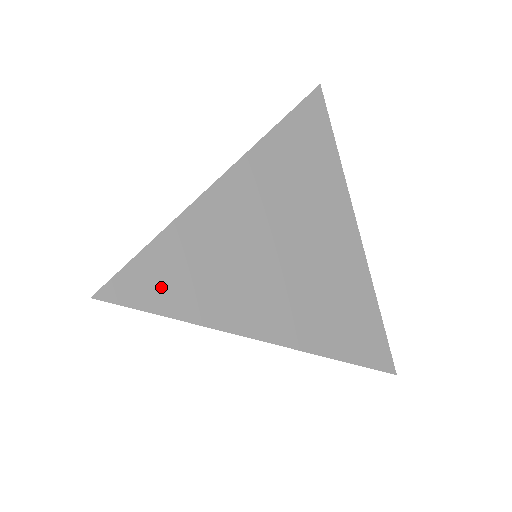
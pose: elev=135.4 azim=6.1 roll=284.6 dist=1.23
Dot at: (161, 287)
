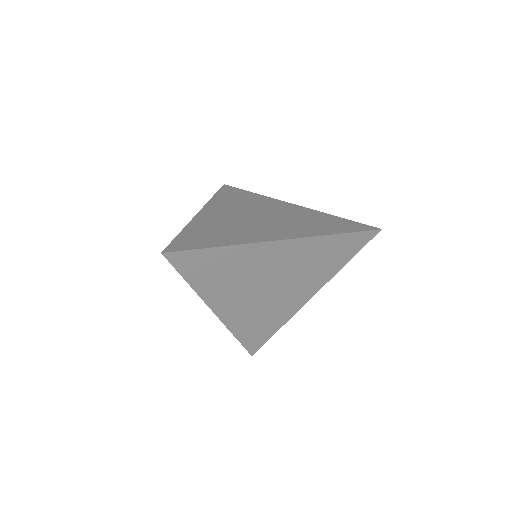
Dot at: (260, 337)
